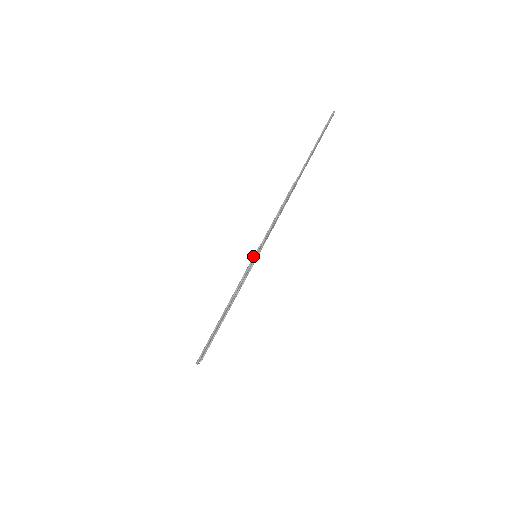
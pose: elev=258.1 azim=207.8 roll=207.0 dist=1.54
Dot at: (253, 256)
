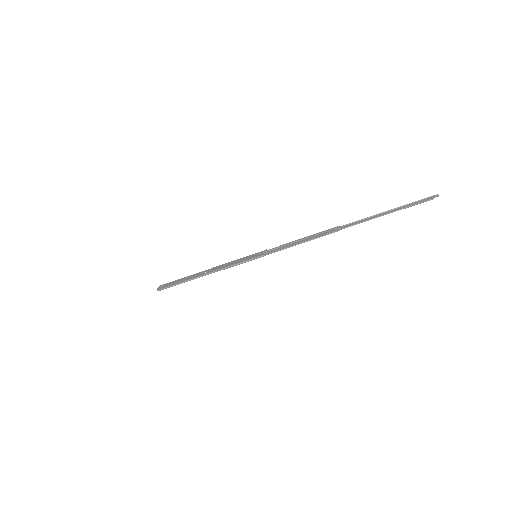
Dot at: (253, 258)
